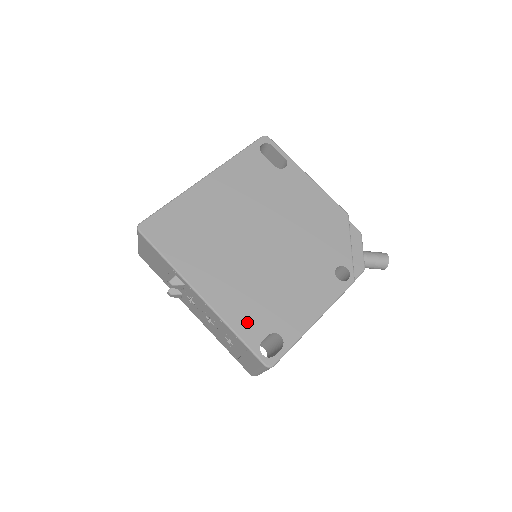
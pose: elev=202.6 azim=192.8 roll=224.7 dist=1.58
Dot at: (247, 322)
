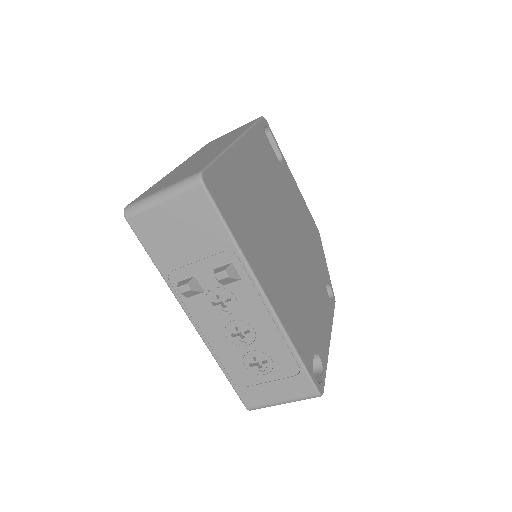
Dot at: (300, 338)
